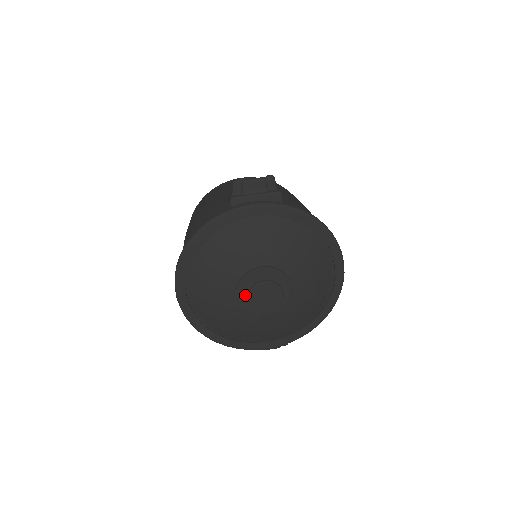
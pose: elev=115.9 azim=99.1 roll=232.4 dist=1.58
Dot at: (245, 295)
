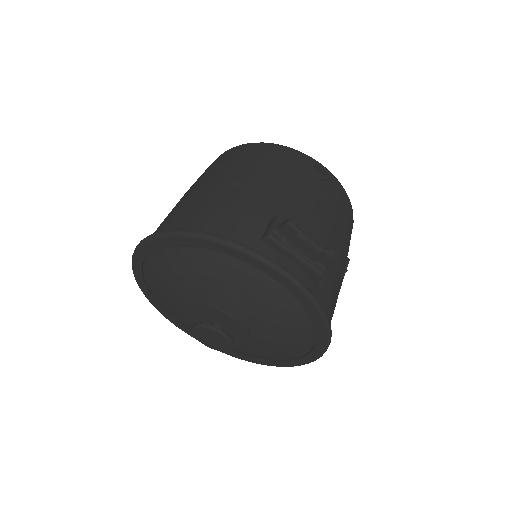
Dot at: (198, 315)
